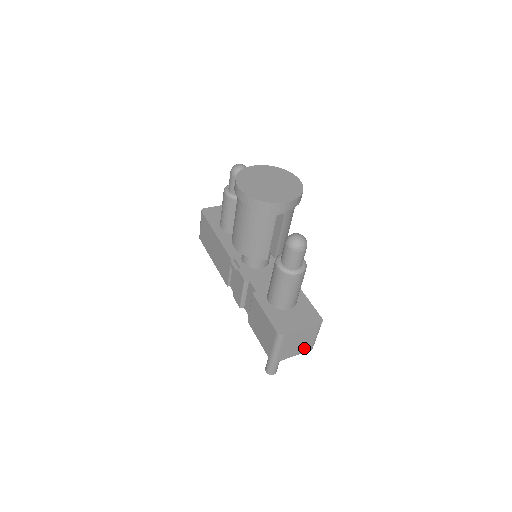
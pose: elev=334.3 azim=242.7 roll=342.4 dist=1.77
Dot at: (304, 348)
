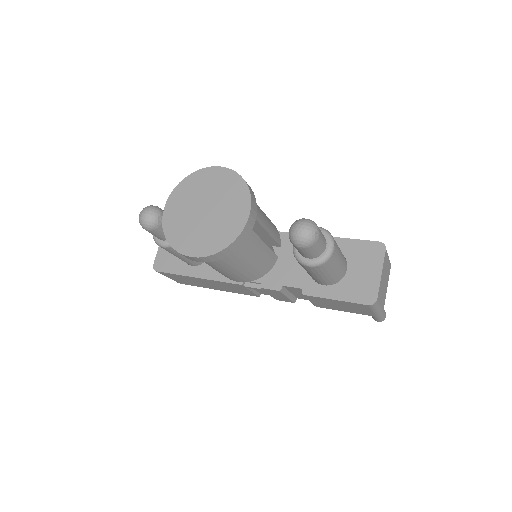
Dot at: (388, 274)
